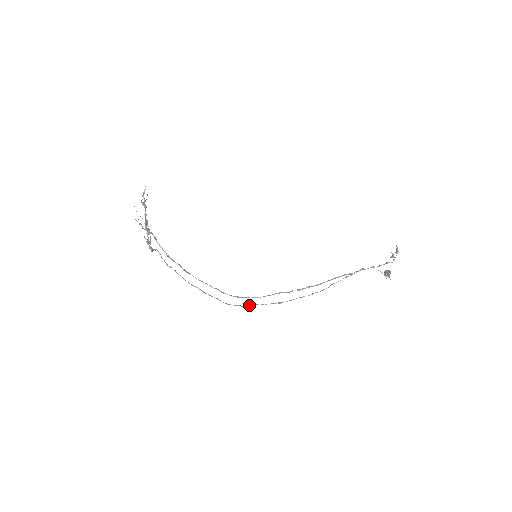
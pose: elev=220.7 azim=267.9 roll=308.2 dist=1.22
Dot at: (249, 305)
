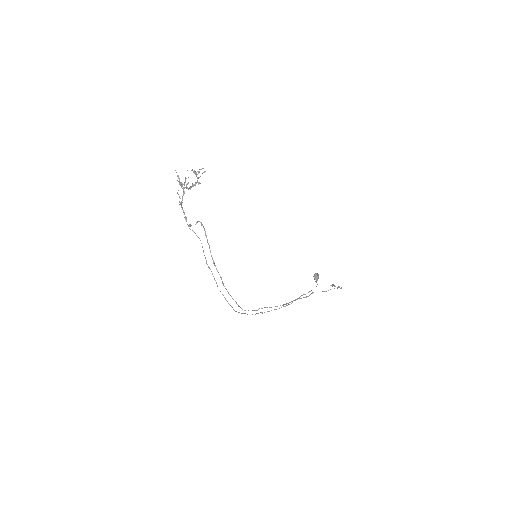
Dot at: occluded
